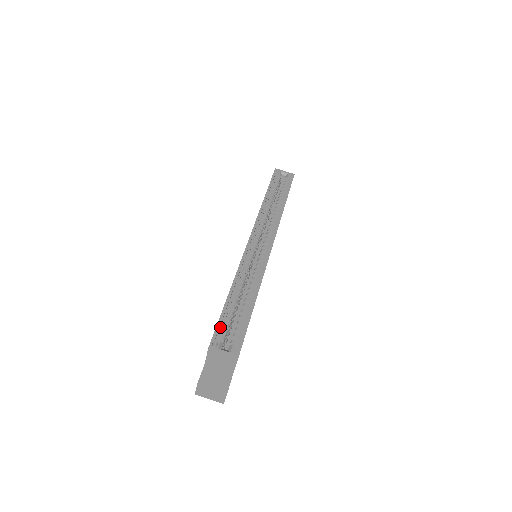
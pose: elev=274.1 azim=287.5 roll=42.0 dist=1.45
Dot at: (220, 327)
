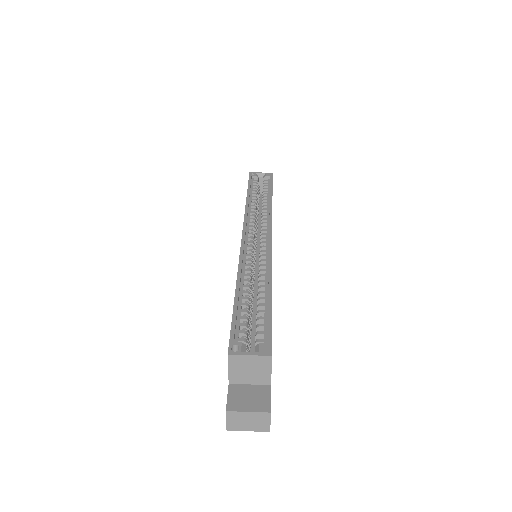
Dot at: (236, 329)
